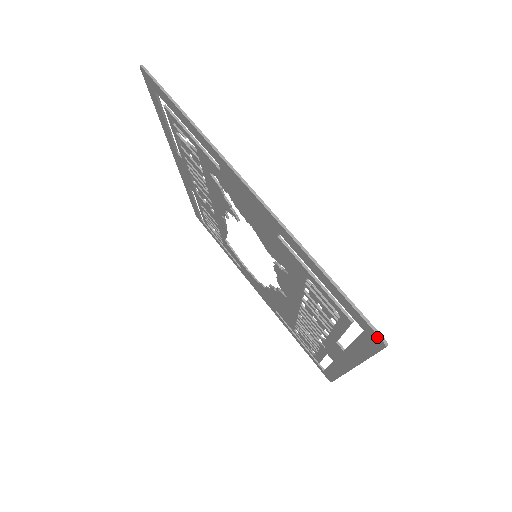
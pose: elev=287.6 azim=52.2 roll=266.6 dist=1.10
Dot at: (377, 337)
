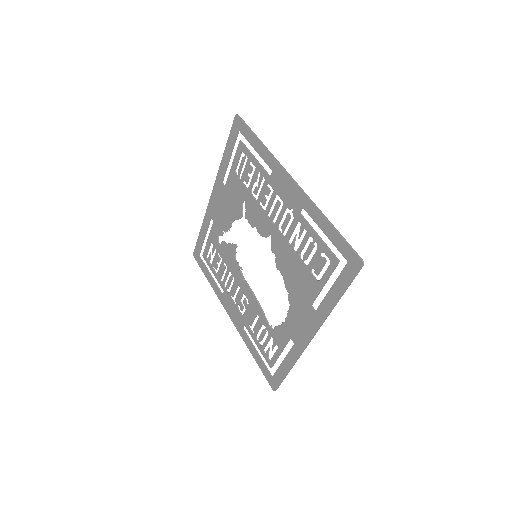
Dot at: (235, 119)
